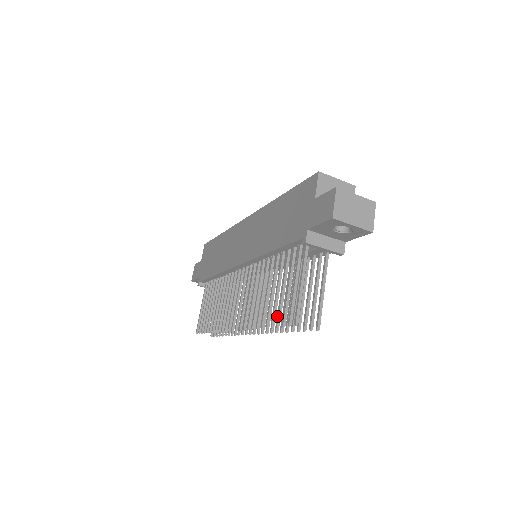
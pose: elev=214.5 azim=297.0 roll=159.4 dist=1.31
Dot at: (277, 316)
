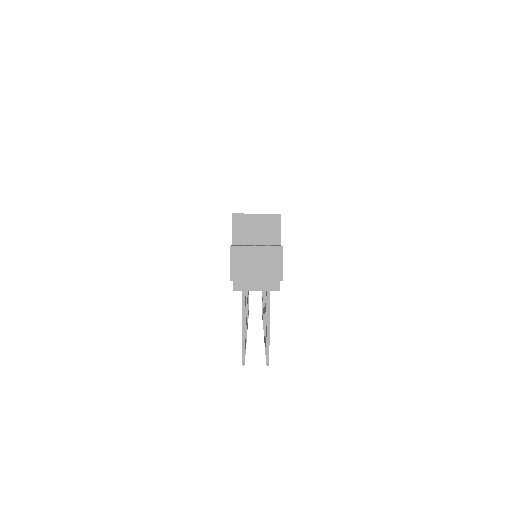
Dot at: occluded
